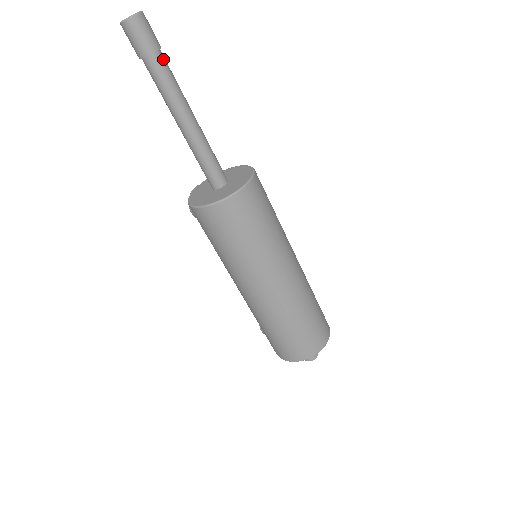
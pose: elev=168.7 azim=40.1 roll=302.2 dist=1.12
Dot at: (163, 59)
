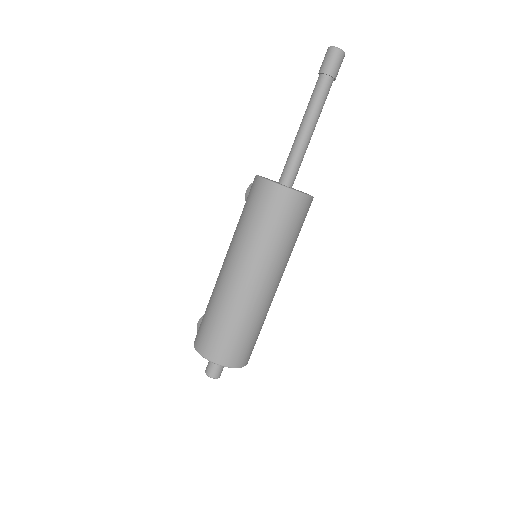
Dot at: (331, 85)
